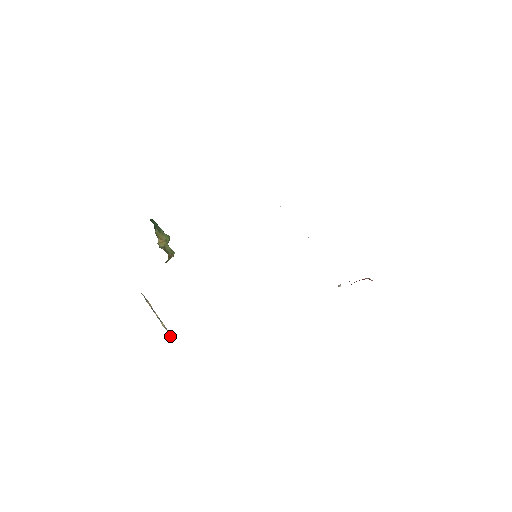
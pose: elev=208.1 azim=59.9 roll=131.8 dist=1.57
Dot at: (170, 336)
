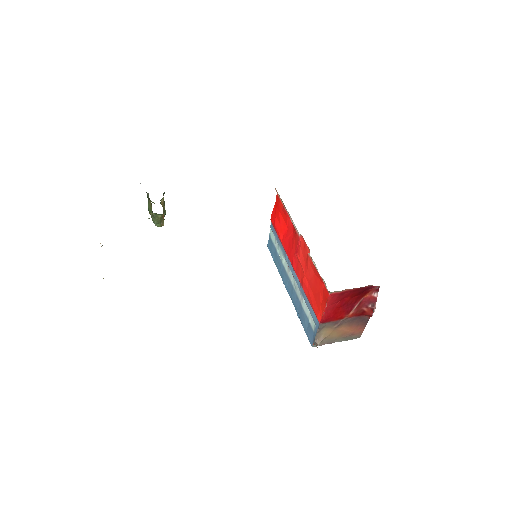
Dot at: occluded
